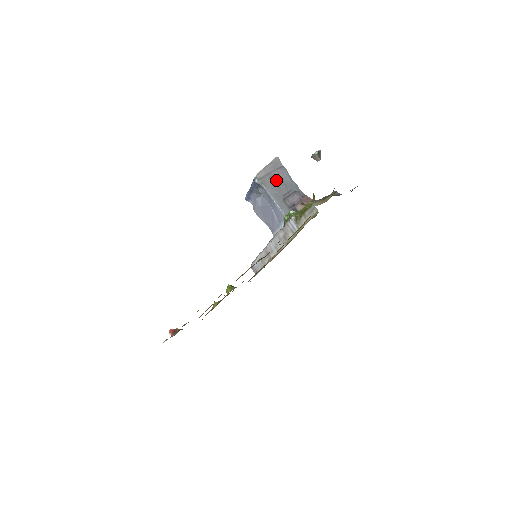
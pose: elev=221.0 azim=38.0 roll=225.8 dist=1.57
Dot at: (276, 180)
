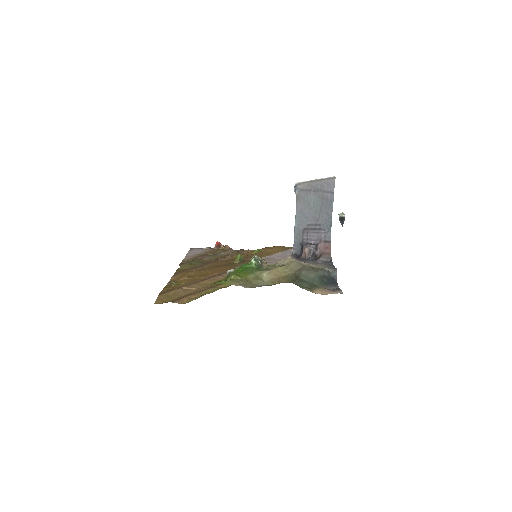
Dot at: (314, 203)
